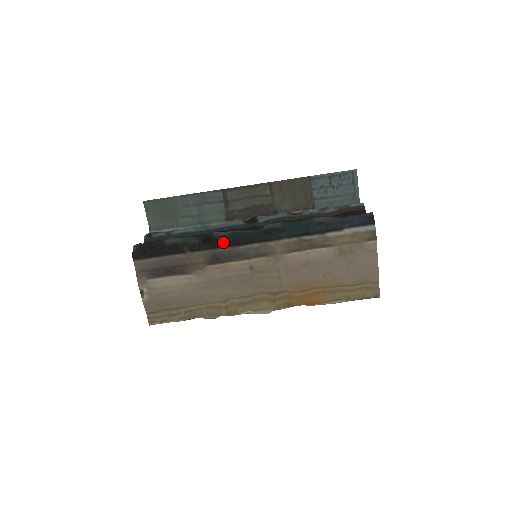
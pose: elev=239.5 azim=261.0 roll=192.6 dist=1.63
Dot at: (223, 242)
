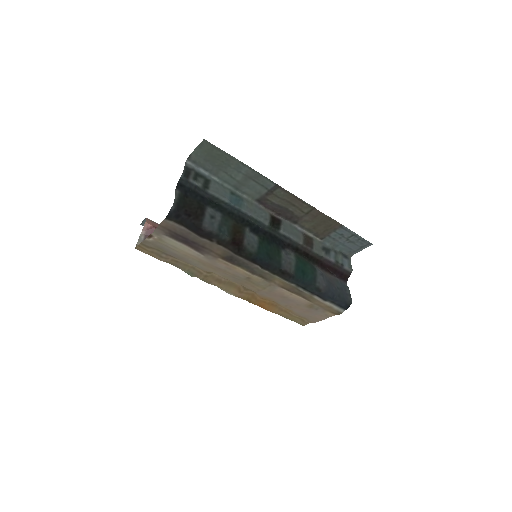
Dot at: (247, 255)
